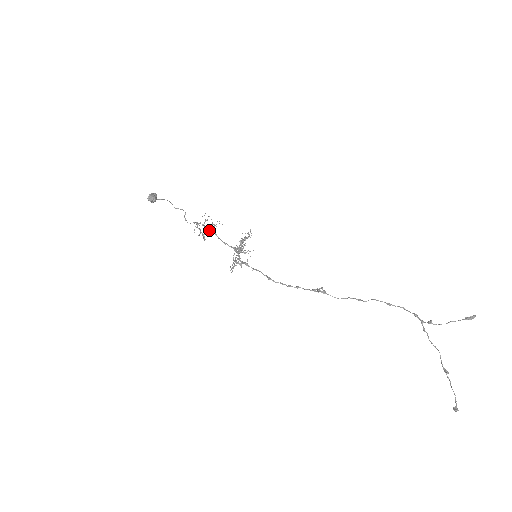
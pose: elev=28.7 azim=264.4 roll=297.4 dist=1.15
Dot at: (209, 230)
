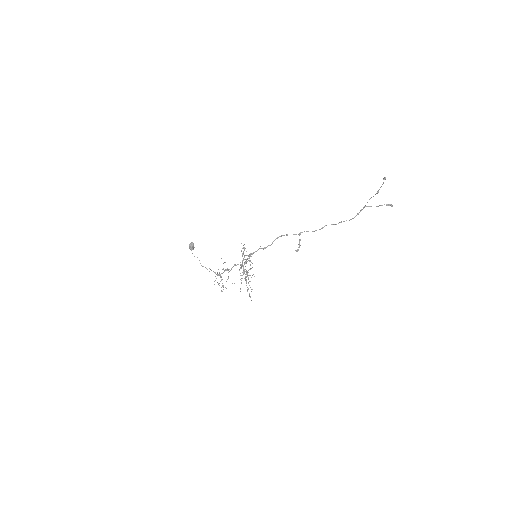
Dot at: (225, 269)
